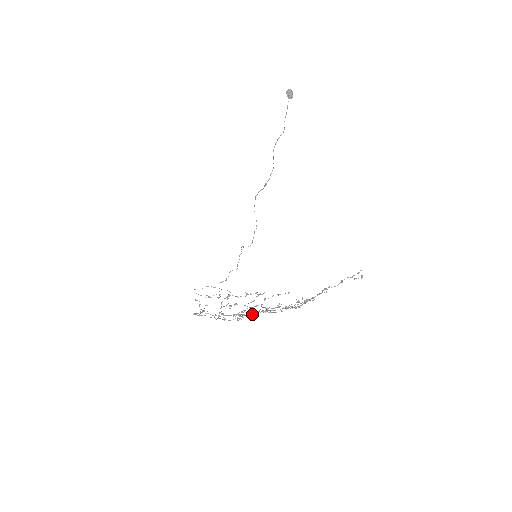
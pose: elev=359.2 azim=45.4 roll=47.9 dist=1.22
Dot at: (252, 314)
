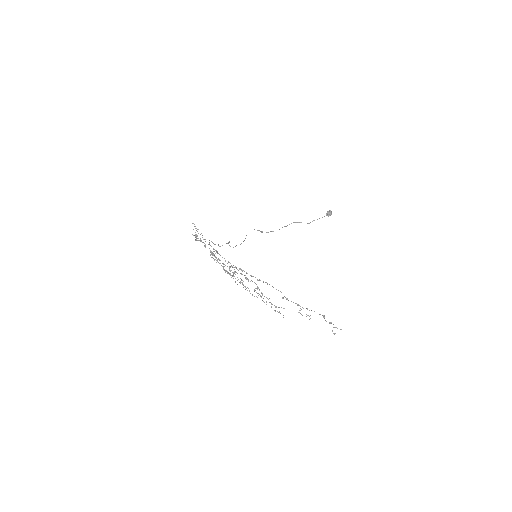
Dot at: (257, 279)
